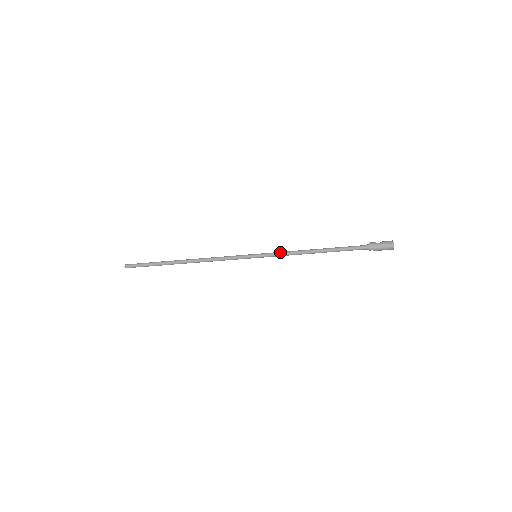
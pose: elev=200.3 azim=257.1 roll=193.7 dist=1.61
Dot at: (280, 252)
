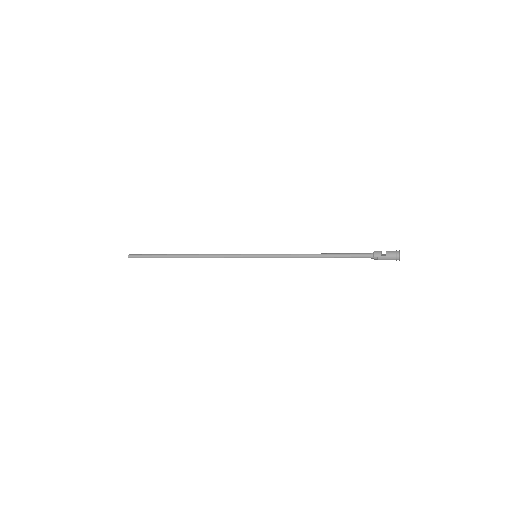
Dot at: (280, 256)
